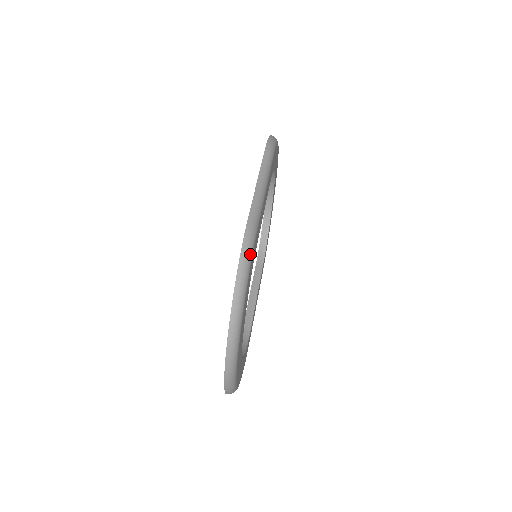
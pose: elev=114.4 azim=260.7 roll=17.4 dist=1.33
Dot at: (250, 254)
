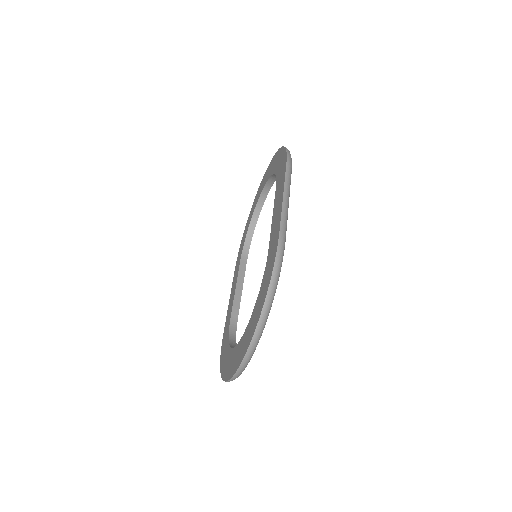
Dot at: (281, 263)
